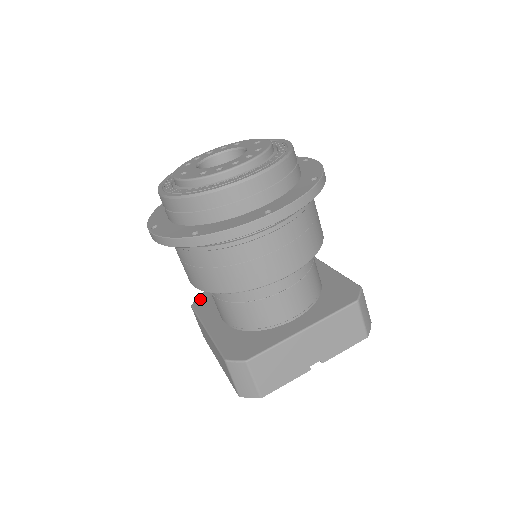
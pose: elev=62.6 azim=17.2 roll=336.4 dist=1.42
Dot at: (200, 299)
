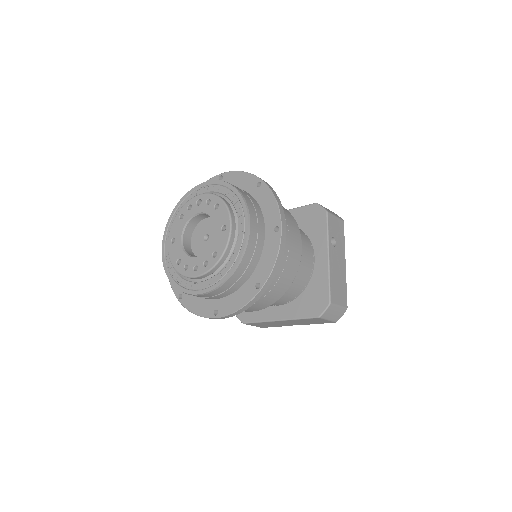
Dot at: occluded
